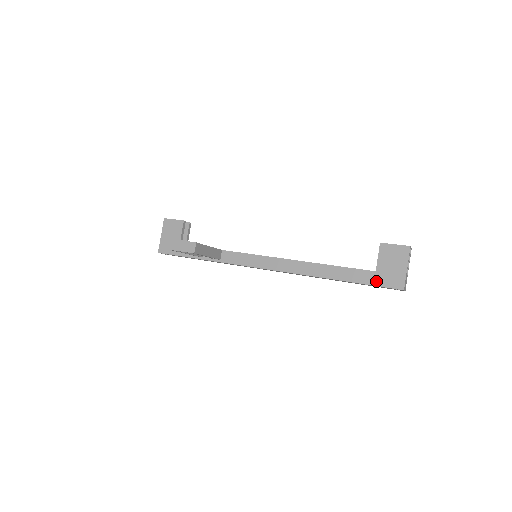
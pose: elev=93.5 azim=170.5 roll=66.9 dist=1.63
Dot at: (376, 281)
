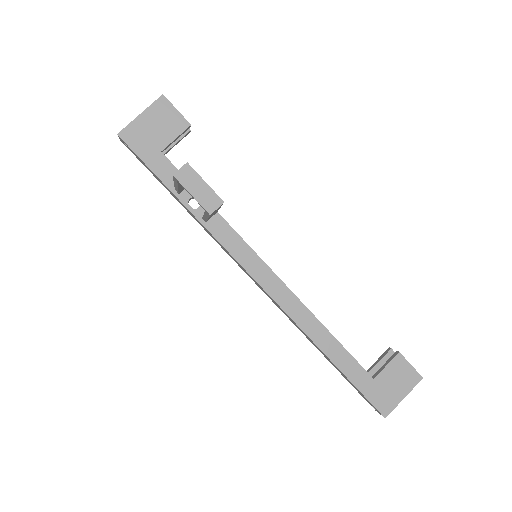
Dot at: (367, 389)
